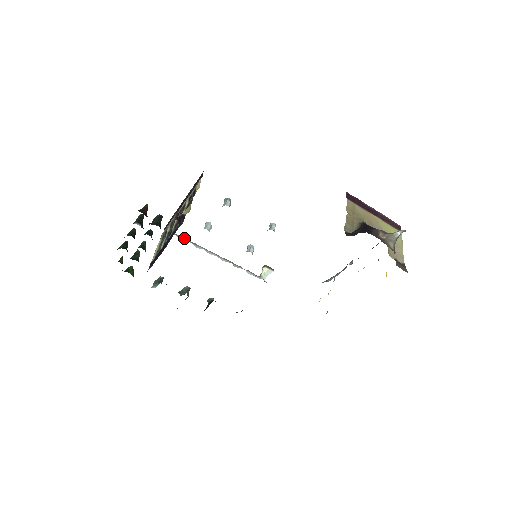
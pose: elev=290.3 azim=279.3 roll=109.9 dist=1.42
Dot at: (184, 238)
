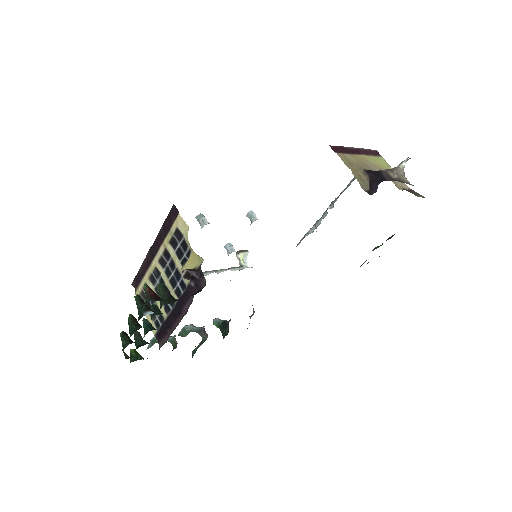
Dot at: occluded
